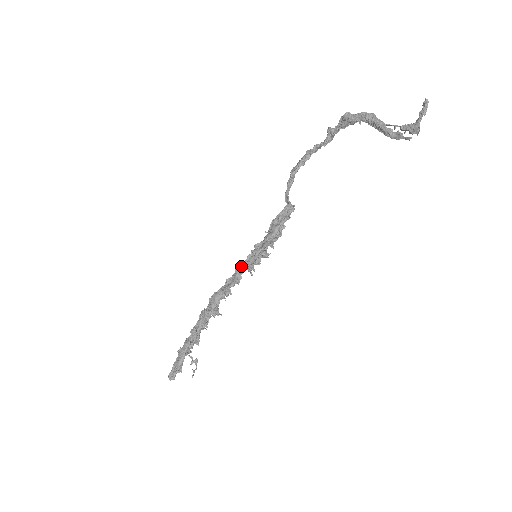
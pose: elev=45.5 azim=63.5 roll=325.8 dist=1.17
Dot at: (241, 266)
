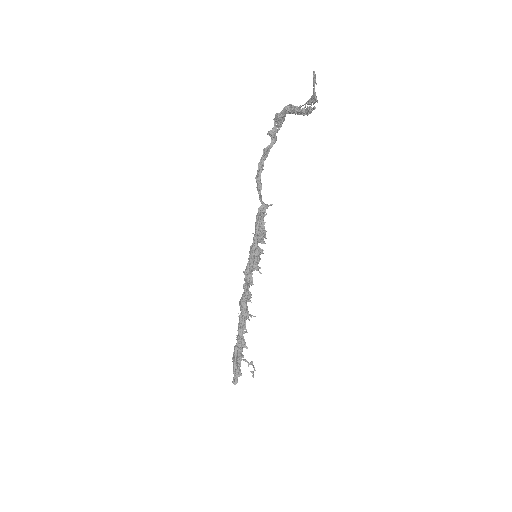
Dot at: (246, 268)
